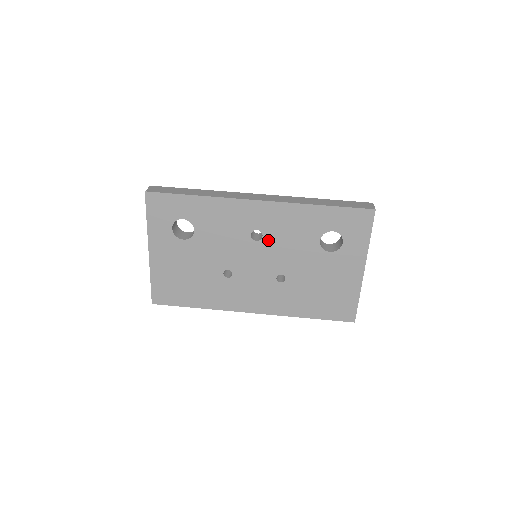
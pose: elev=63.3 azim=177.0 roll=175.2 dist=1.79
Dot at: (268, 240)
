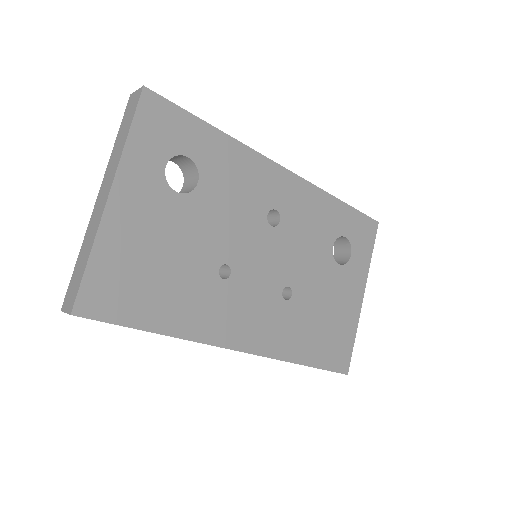
Dot at: (284, 229)
